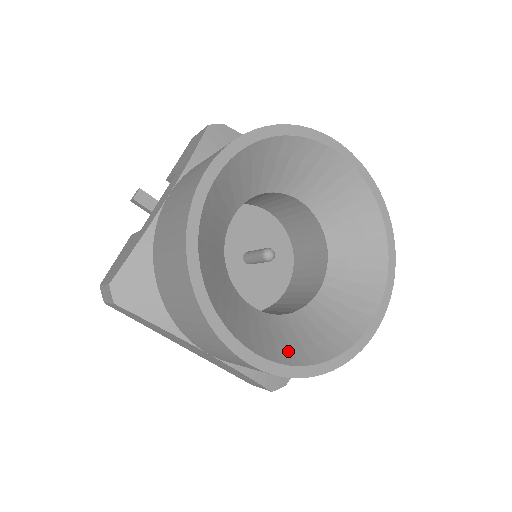
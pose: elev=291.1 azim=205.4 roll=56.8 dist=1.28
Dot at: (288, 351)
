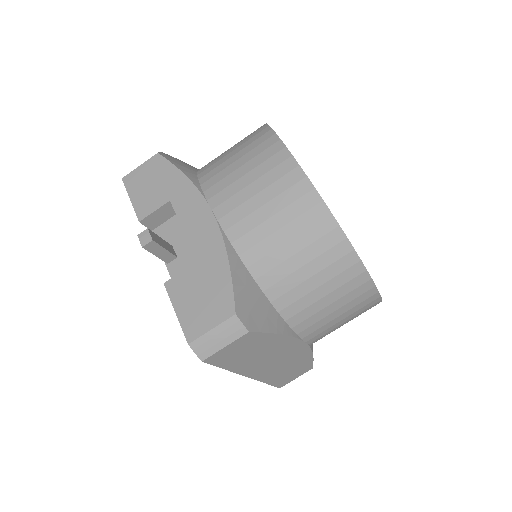
Dot at: occluded
